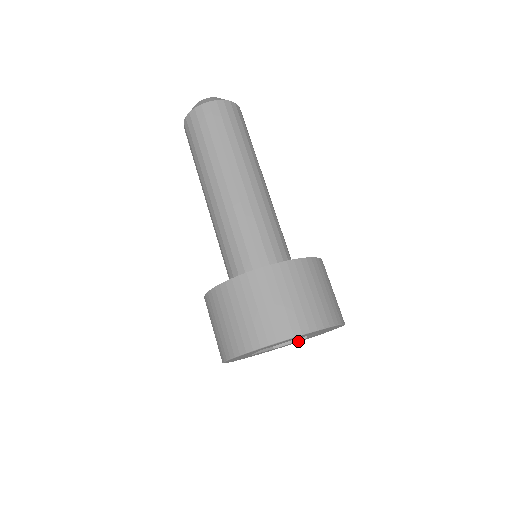
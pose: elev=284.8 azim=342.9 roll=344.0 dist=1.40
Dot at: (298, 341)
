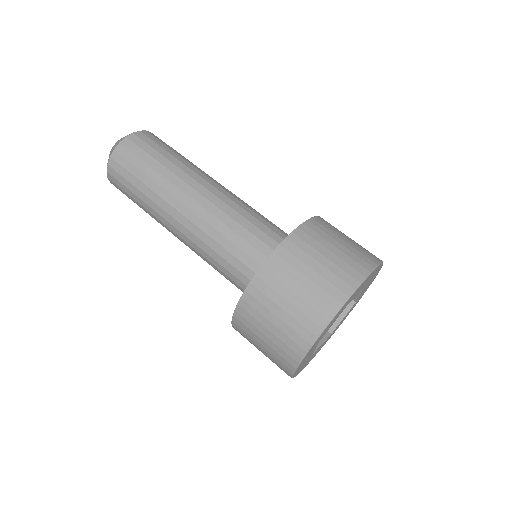
Dot at: (319, 349)
